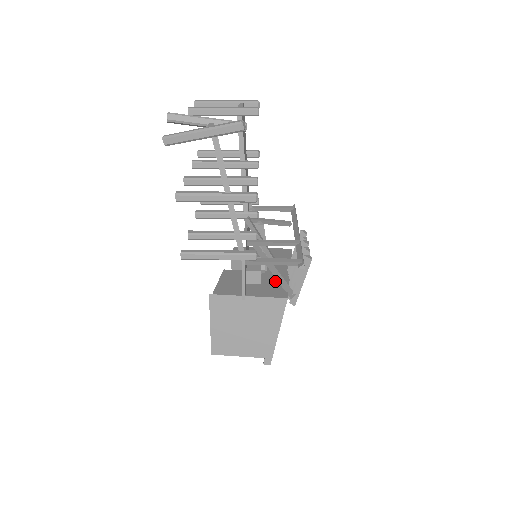
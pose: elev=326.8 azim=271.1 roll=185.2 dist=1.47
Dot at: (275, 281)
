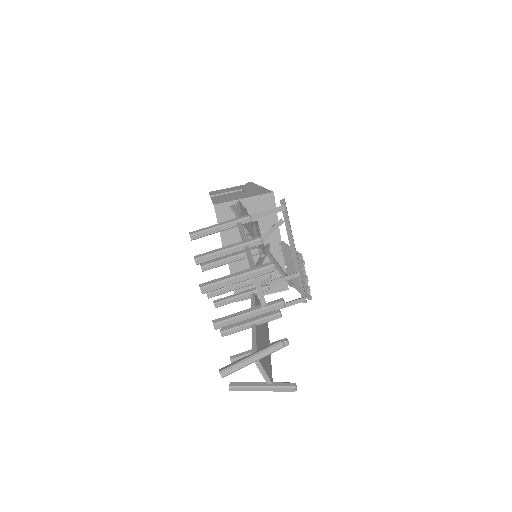
Dot at: occluded
